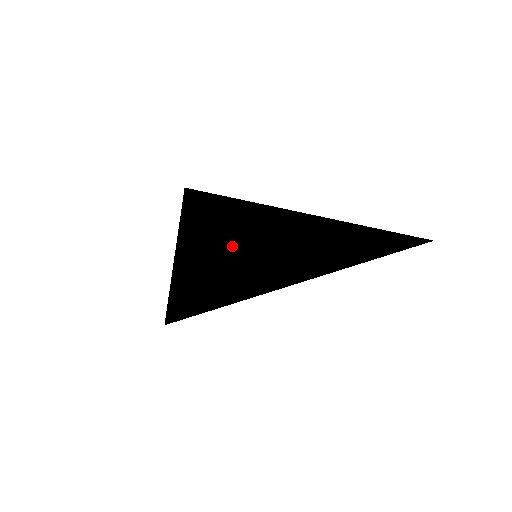
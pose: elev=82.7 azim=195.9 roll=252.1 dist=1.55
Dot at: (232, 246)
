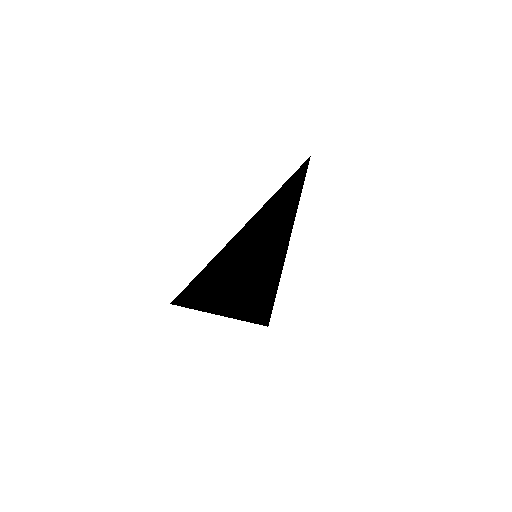
Dot at: (236, 260)
